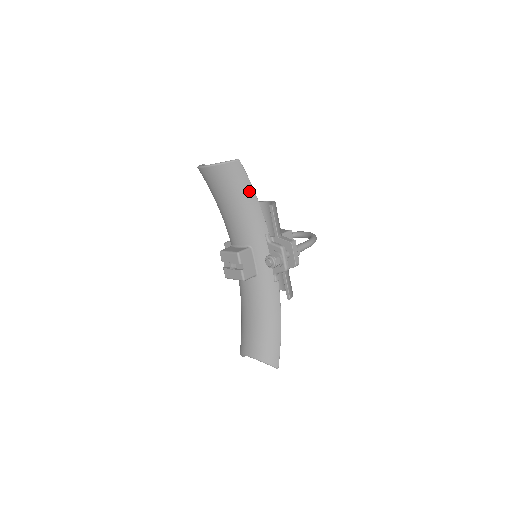
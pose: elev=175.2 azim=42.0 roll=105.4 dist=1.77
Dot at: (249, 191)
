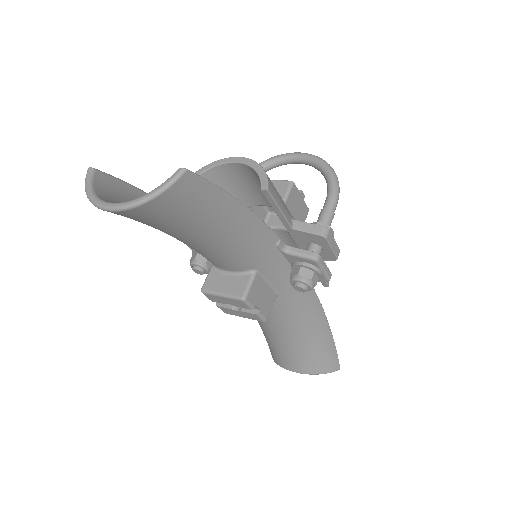
Dot at: (226, 206)
